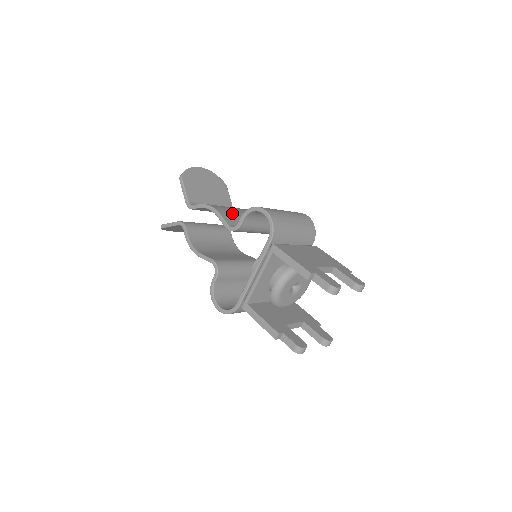
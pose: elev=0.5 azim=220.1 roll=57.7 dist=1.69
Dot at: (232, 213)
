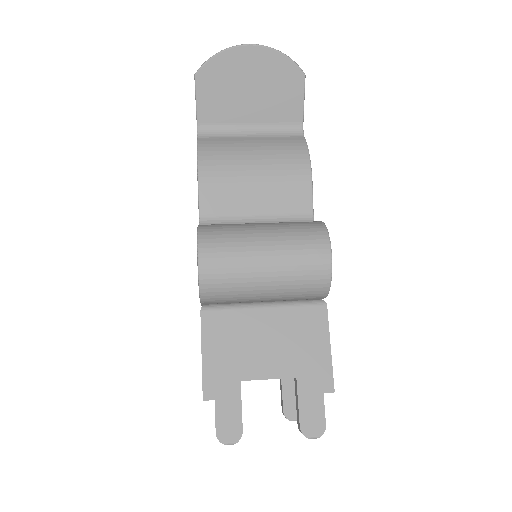
Dot at: (232, 182)
